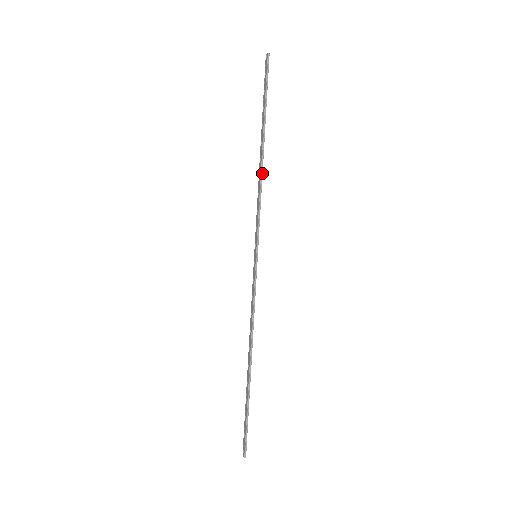
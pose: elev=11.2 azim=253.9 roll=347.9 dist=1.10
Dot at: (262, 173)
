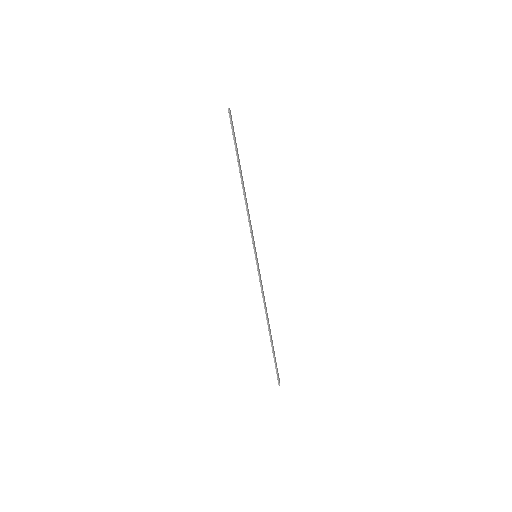
Dot at: (245, 198)
